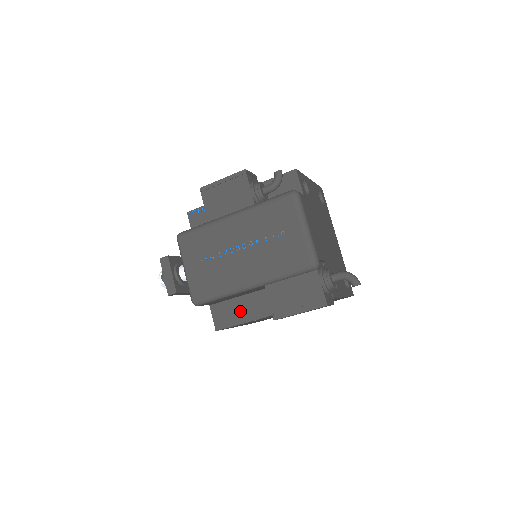
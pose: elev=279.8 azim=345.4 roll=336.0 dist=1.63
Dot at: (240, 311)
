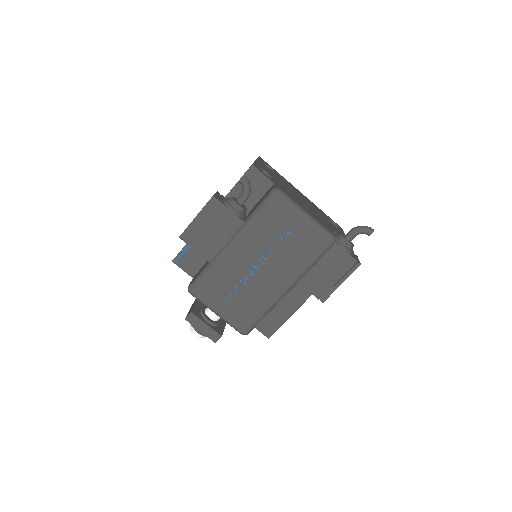
Dot at: (280, 311)
